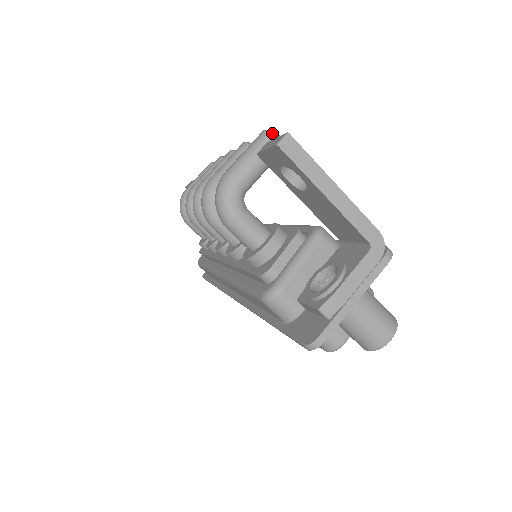
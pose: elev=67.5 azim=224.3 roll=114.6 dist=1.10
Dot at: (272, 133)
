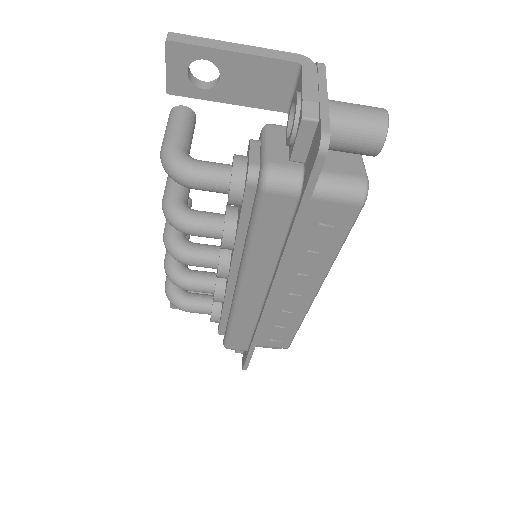
Dot at: (176, 106)
